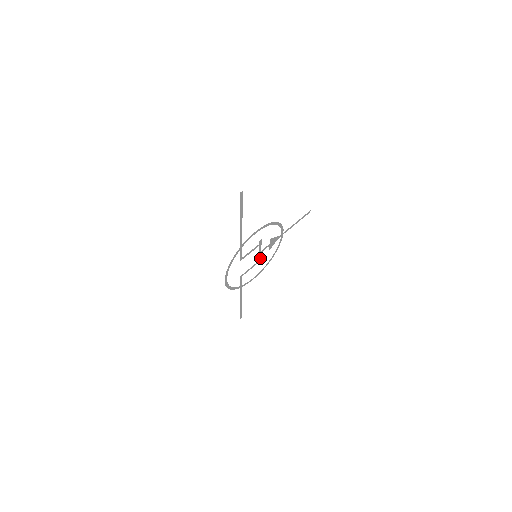
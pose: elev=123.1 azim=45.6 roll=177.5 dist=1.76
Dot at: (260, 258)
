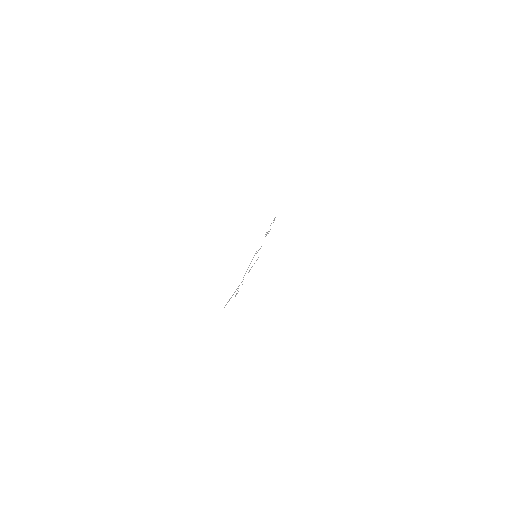
Dot at: occluded
